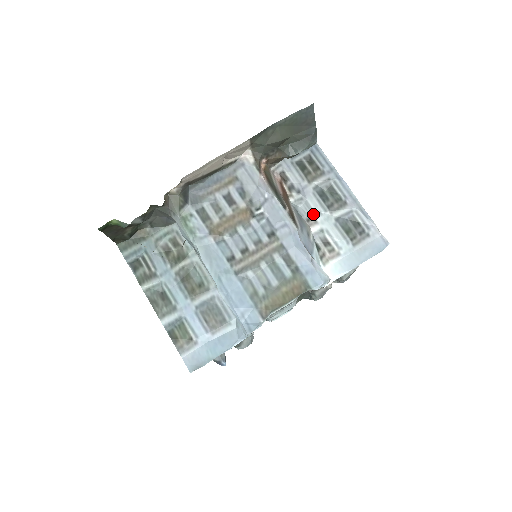
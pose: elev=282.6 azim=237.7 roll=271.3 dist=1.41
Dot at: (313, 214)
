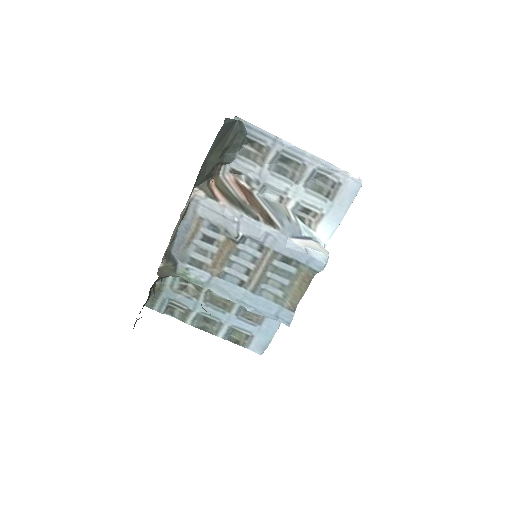
Dot at: (282, 193)
